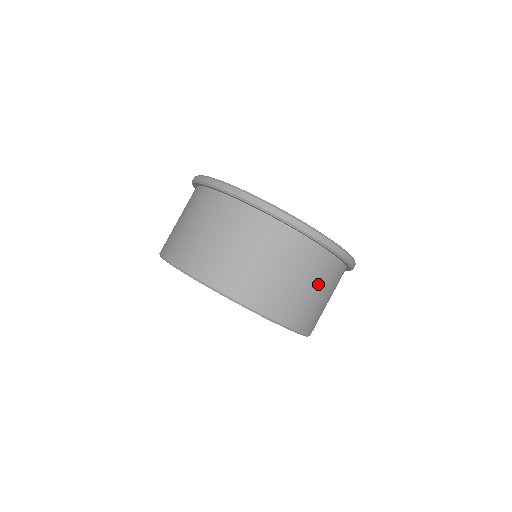
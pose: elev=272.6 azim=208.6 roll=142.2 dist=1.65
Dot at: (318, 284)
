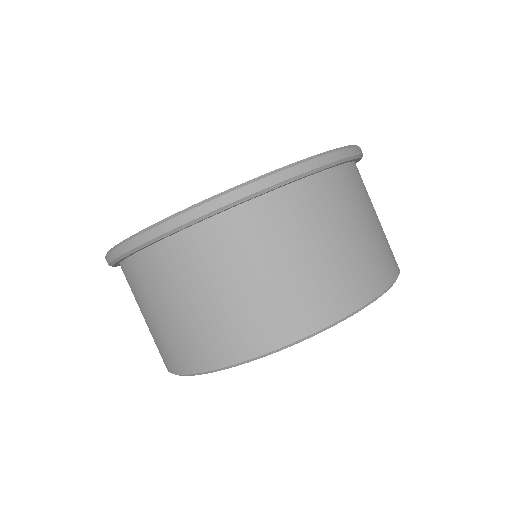
Dot at: (360, 213)
